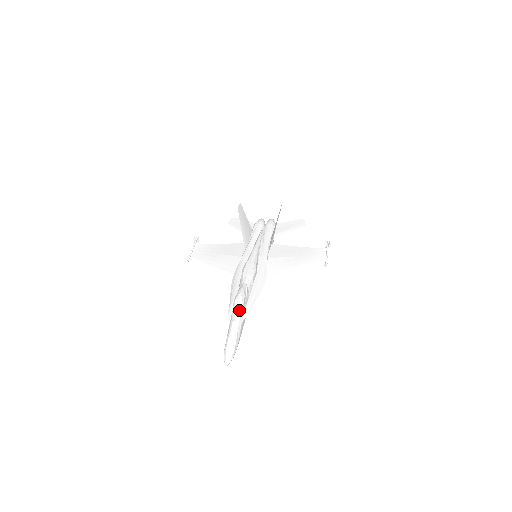
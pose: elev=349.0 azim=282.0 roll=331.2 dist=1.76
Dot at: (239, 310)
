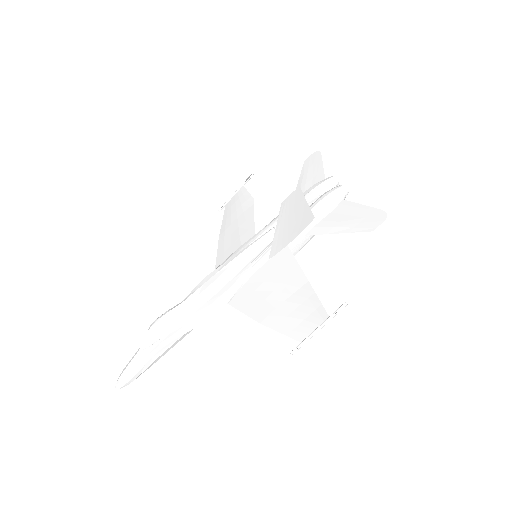
Dot at: (147, 339)
